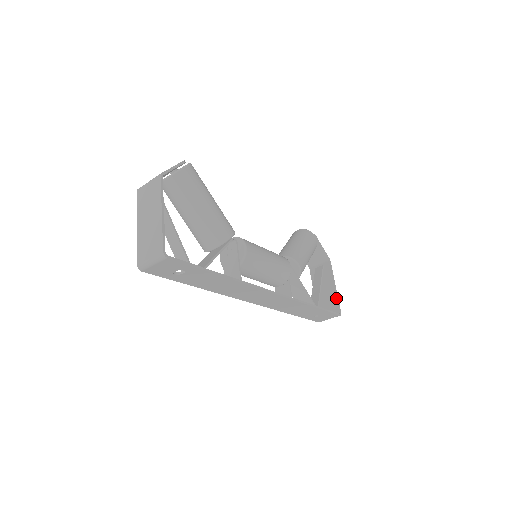
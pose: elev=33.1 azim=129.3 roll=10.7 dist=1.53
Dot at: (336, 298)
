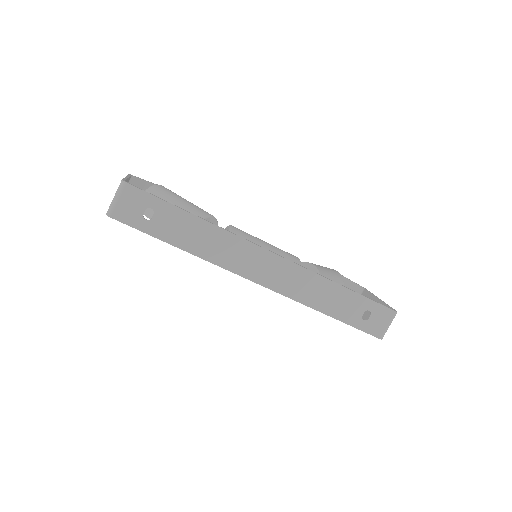
Dot at: (385, 305)
